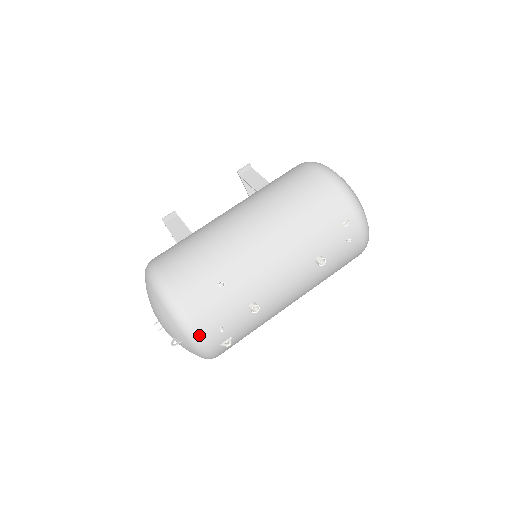
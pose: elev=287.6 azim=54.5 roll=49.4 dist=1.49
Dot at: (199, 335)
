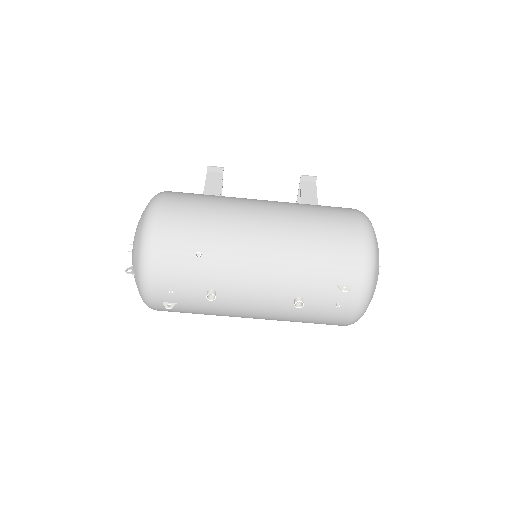
Dot at: (149, 280)
